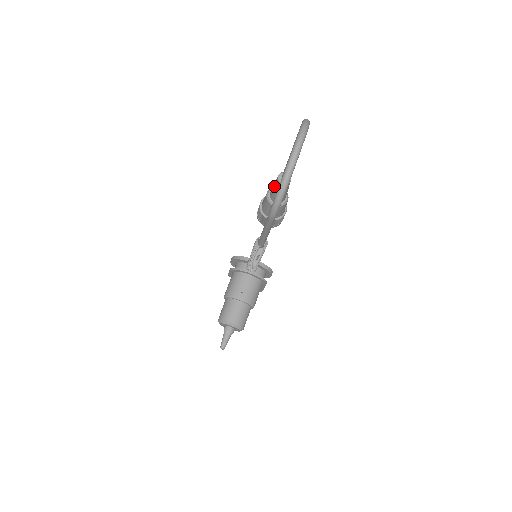
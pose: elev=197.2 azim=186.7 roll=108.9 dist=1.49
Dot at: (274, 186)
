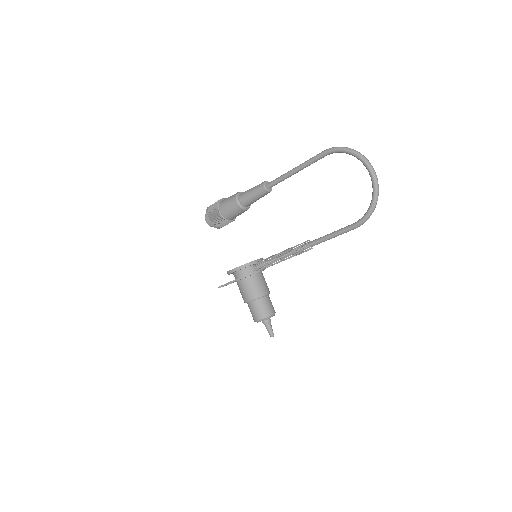
Dot at: (256, 195)
